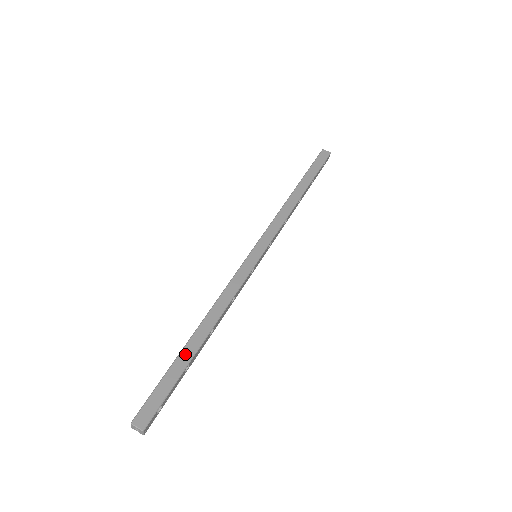
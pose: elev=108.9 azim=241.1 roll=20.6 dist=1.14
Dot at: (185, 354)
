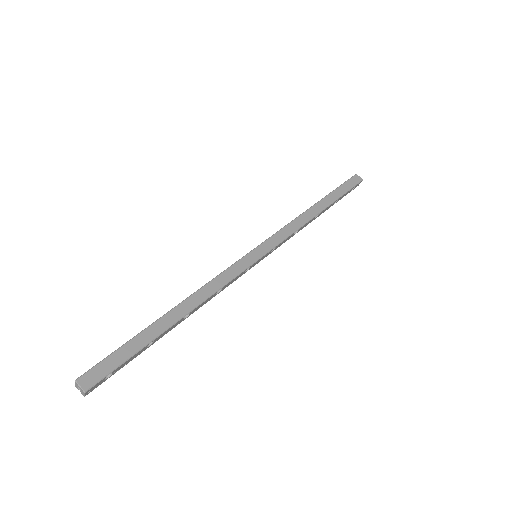
Dot at: (153, 329)
